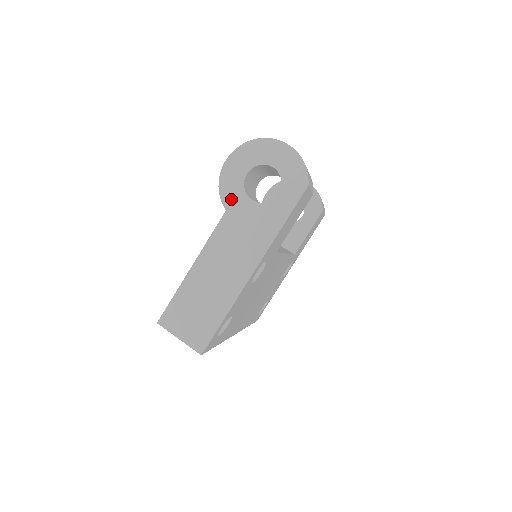
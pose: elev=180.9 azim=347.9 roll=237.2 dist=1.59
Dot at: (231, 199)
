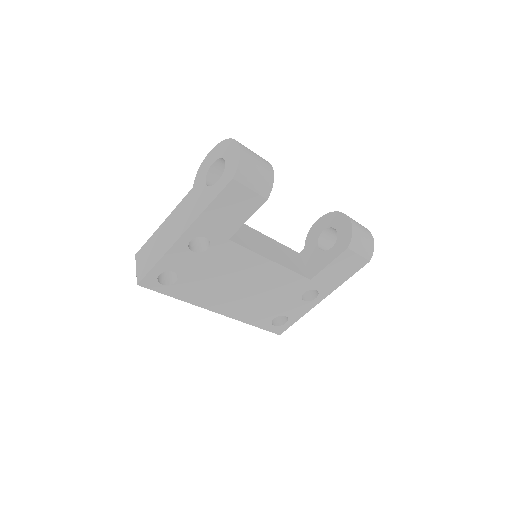
Dot at: (198, 180)
